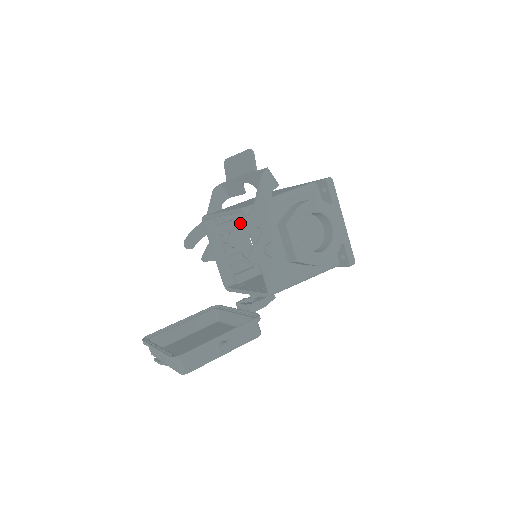
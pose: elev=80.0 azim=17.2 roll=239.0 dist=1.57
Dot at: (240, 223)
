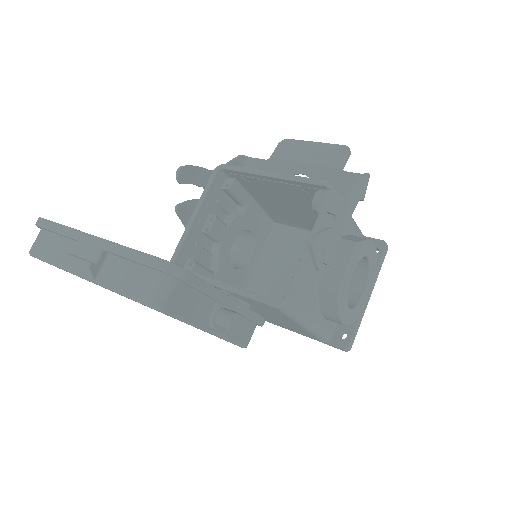
Dot at: (334, 192)
